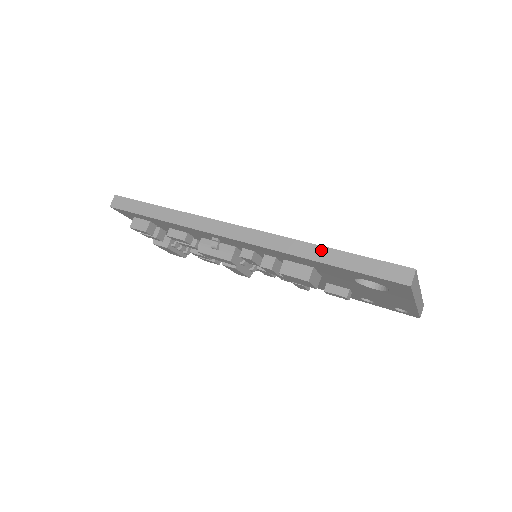
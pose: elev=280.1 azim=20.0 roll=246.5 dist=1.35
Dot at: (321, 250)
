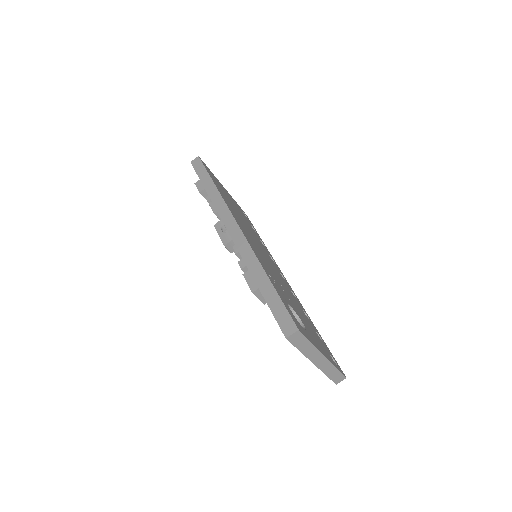
Dot at: (263, 275)
